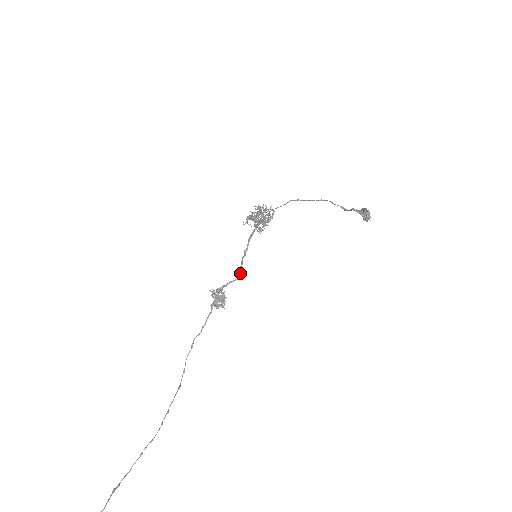
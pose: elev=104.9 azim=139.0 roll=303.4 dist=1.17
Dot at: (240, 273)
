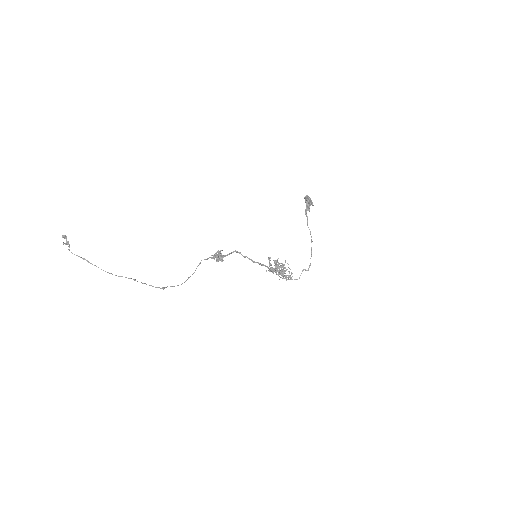
Dot at: occluded
